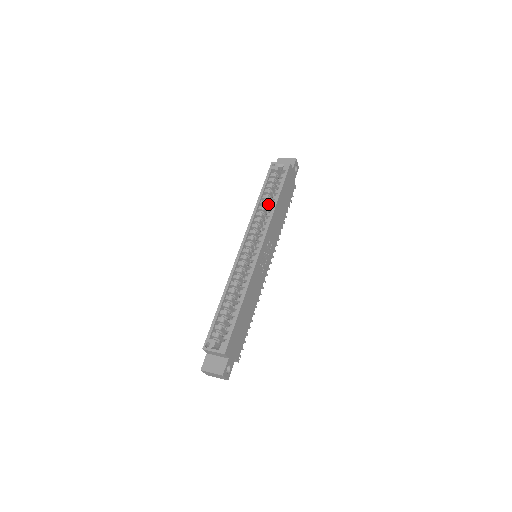
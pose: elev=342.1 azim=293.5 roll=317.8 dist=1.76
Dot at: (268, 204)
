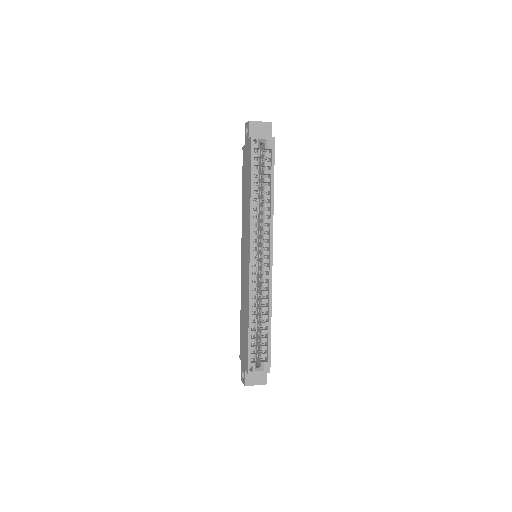
Dot at: occluded
